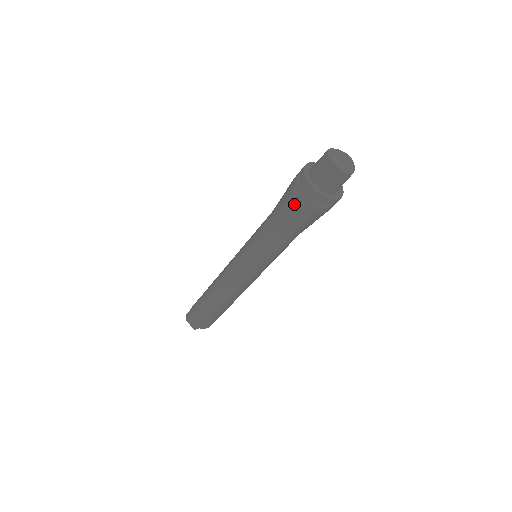
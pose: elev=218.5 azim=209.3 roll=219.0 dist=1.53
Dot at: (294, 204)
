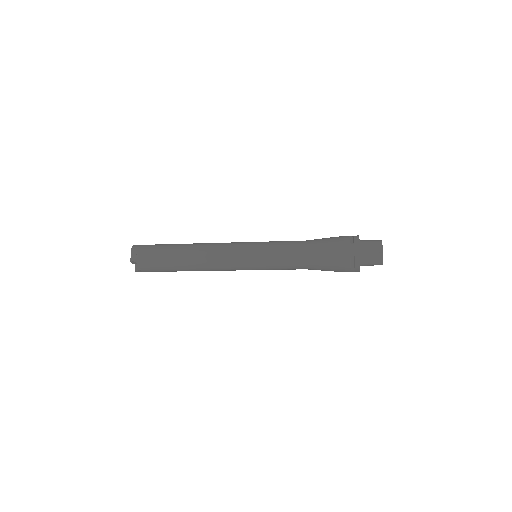
Dot at: (337, 247)
